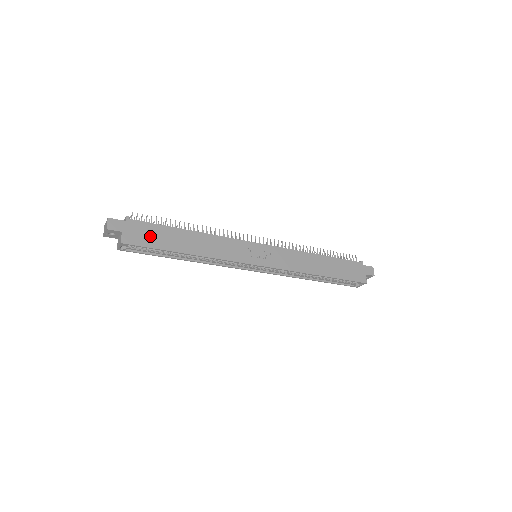
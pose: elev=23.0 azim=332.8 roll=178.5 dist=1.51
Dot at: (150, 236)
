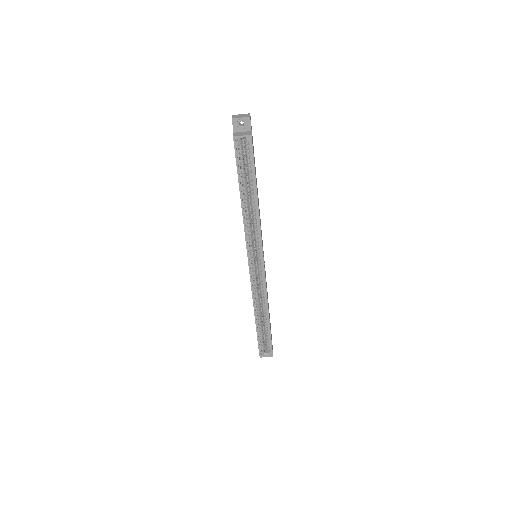
Dot at: occluded
